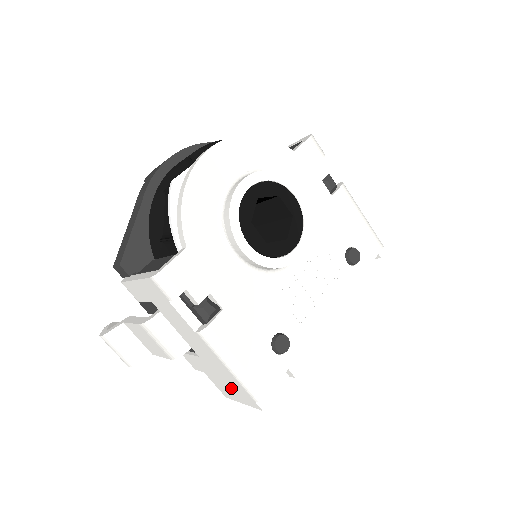
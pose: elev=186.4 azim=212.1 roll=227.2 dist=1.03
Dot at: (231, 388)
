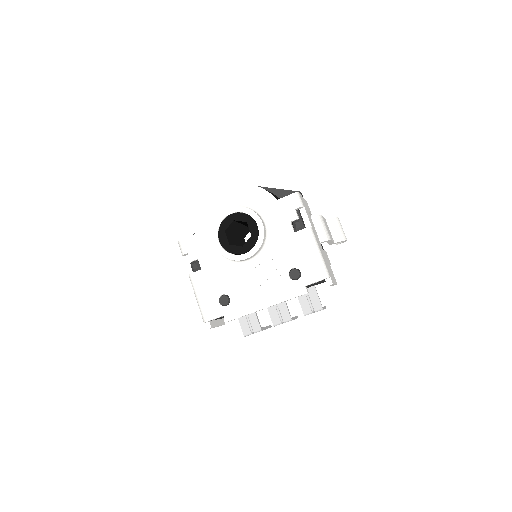
Dot at: occluded
